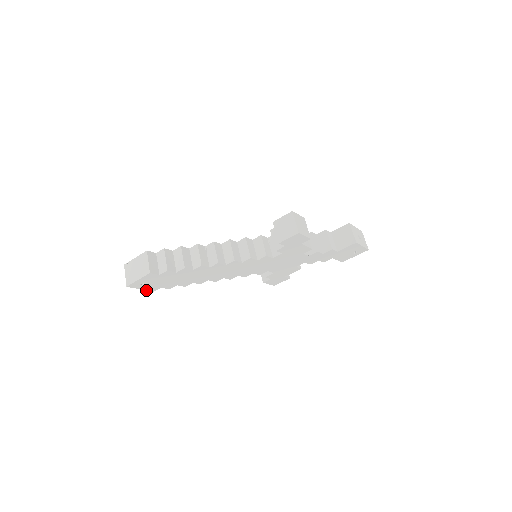
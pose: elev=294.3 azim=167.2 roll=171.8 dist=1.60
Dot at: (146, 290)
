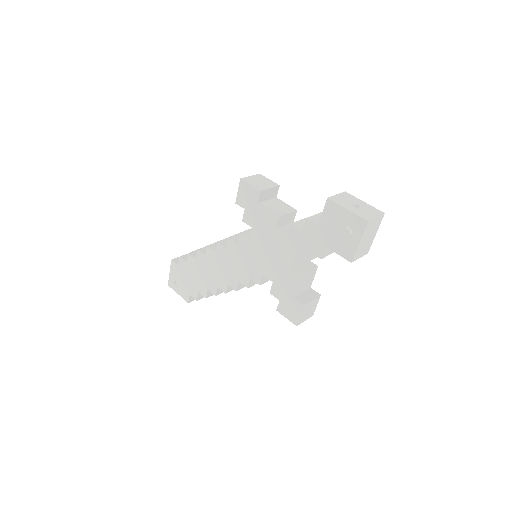
Dot at: (183, 298)
